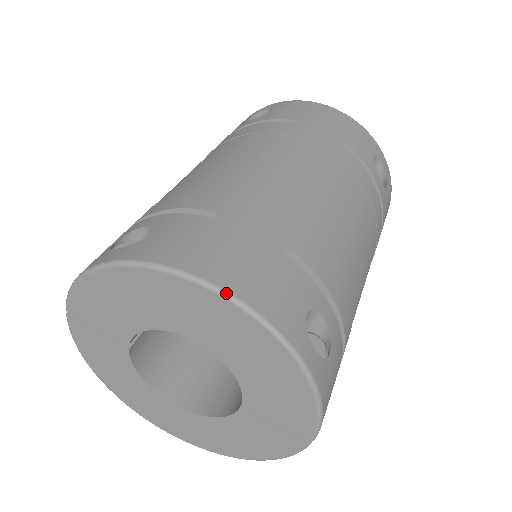
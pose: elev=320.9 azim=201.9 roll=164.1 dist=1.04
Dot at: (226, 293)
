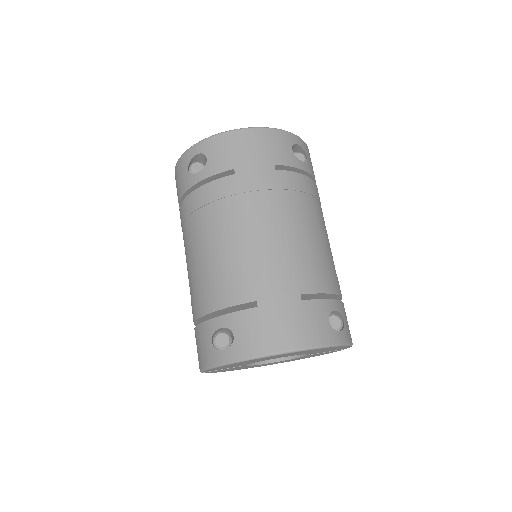
Dot at: (297, 350)
